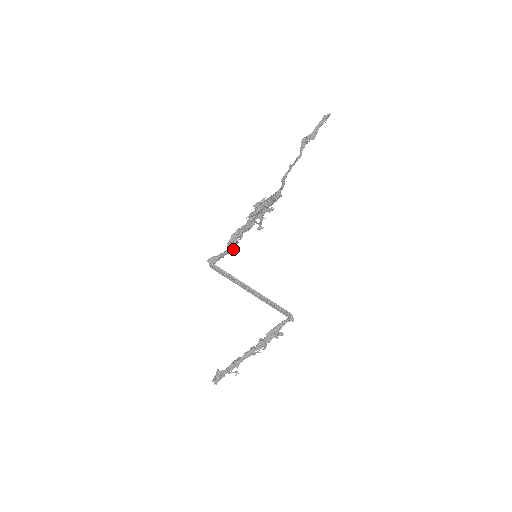
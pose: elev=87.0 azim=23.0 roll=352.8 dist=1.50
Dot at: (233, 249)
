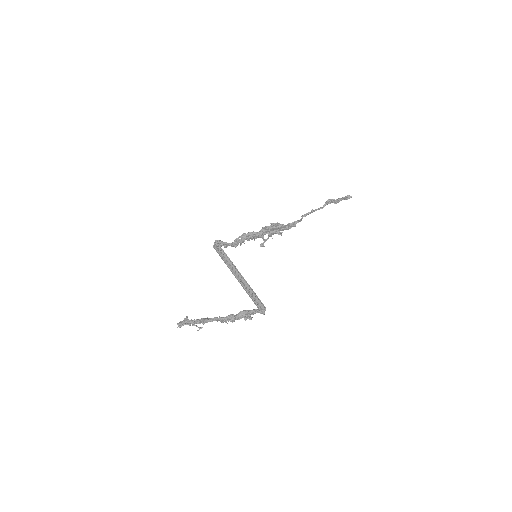
Dot at: occluded
